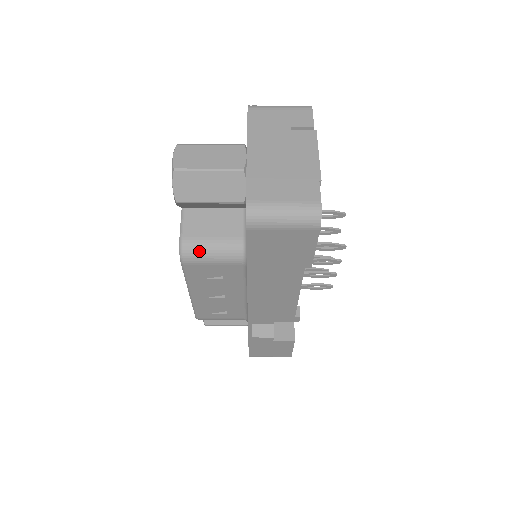
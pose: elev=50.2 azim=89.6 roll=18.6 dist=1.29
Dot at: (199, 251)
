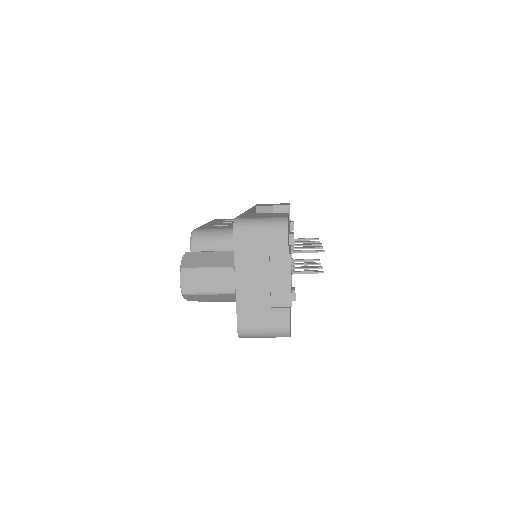
Dot at: occluded
